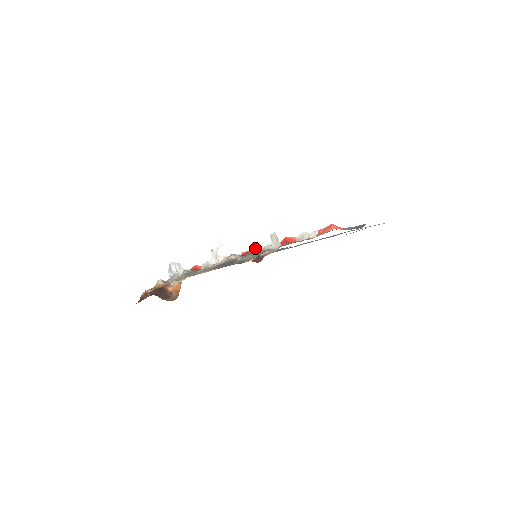
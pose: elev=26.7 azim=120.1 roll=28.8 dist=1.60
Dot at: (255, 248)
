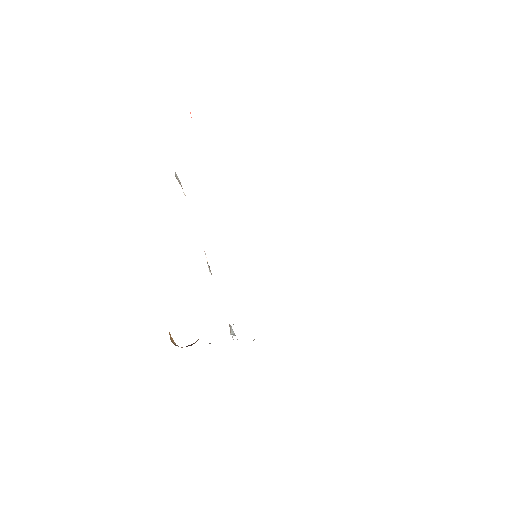
Dot at: occluded
